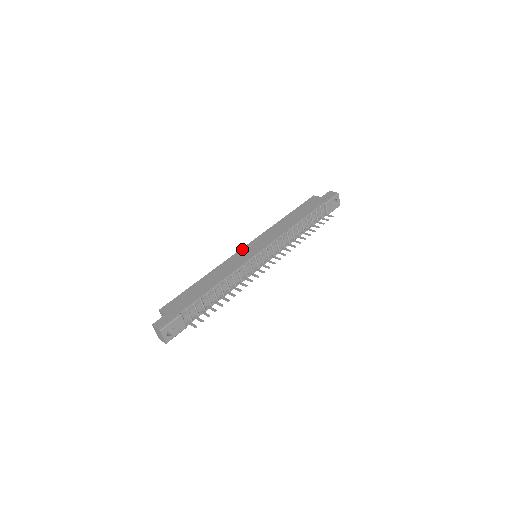
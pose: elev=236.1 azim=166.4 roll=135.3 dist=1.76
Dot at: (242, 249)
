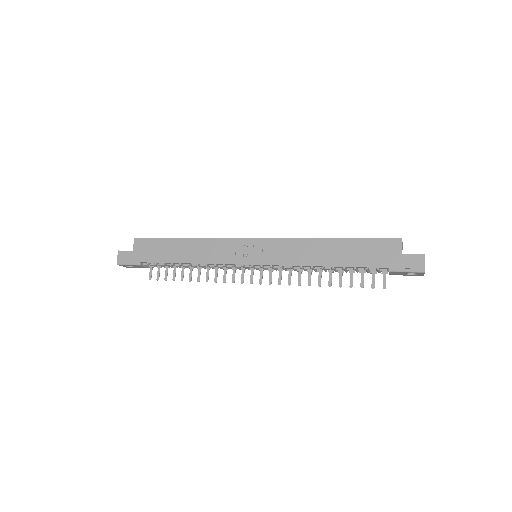
Dot at: (246, 240)
